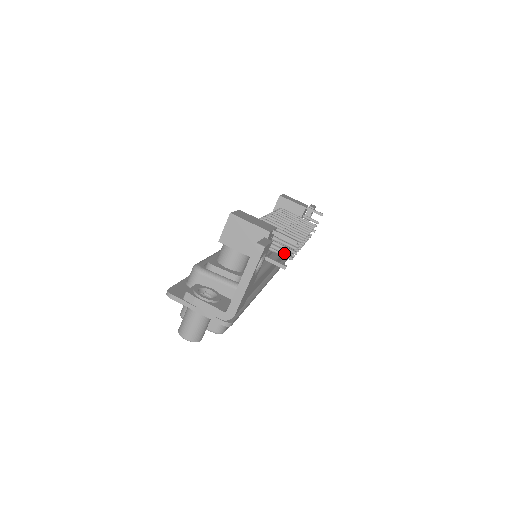
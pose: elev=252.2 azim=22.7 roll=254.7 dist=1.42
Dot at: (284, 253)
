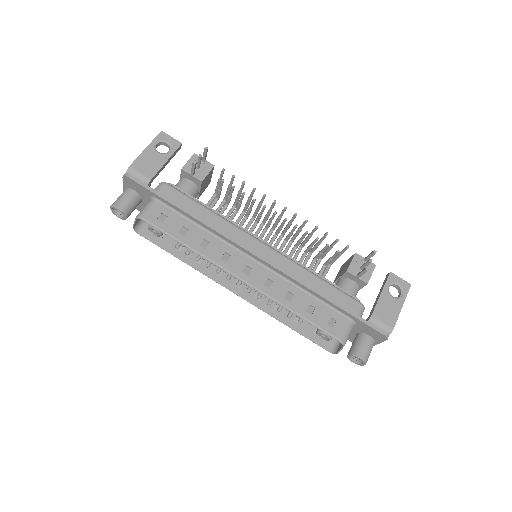
Dot at: (198, 158)
